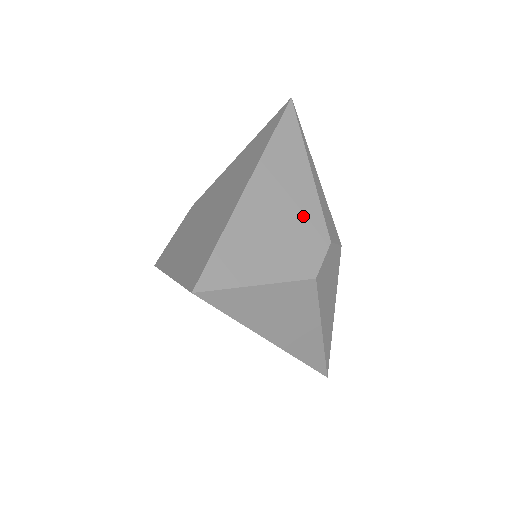
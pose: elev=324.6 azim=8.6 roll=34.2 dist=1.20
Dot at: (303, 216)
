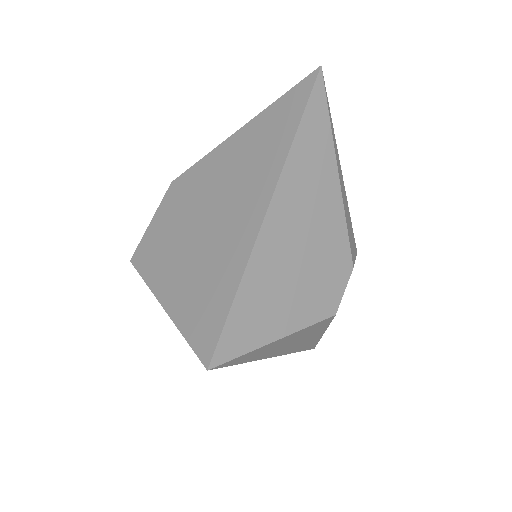
Dot at: (327, 242)
